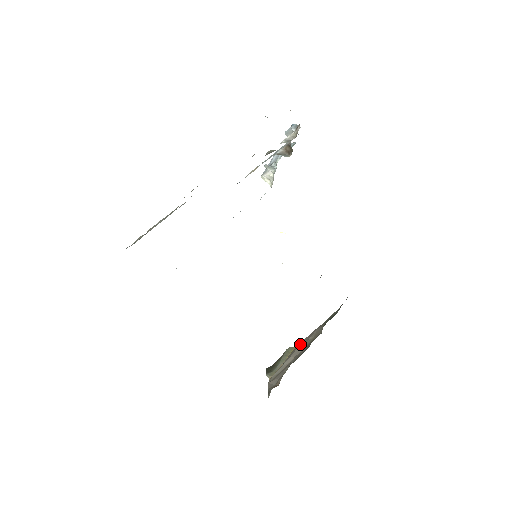
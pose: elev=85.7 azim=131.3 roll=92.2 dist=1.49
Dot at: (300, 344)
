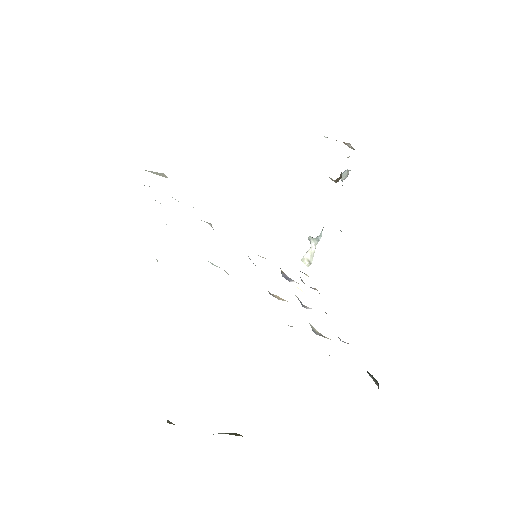
Dot at: occluded
